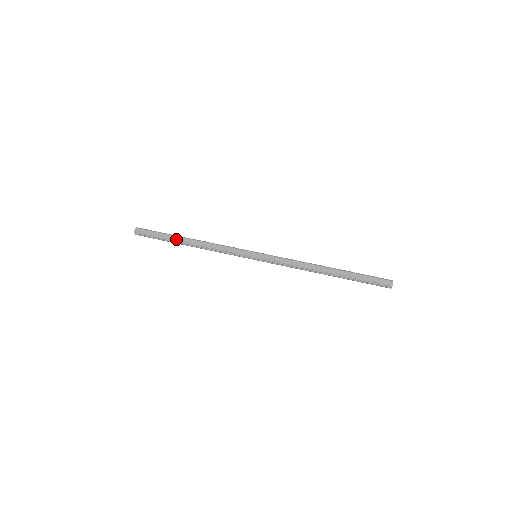
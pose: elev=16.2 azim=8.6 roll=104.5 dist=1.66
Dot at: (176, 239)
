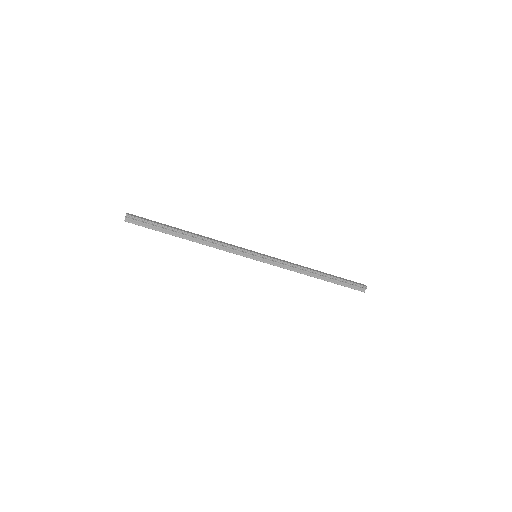
Dot at: (176, 228)
